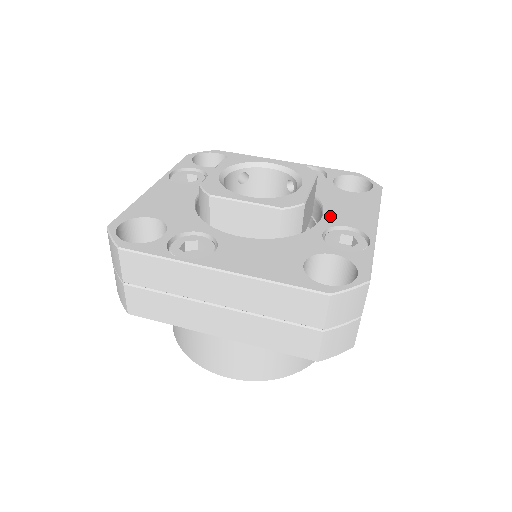
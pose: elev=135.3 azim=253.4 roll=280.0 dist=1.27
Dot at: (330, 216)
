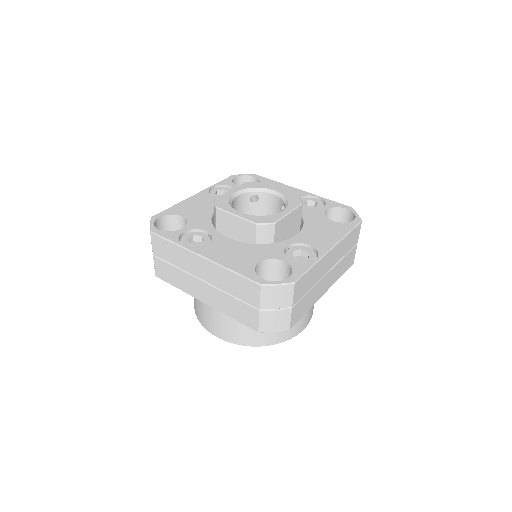
Dot at: (302, 235)
